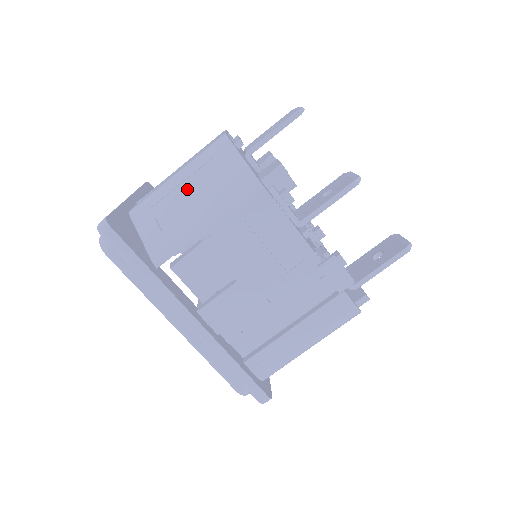
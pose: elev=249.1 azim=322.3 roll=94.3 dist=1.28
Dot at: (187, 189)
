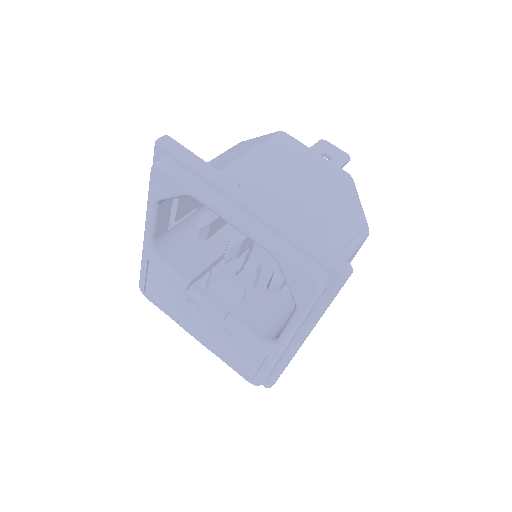
Dot at: (333, 222)
